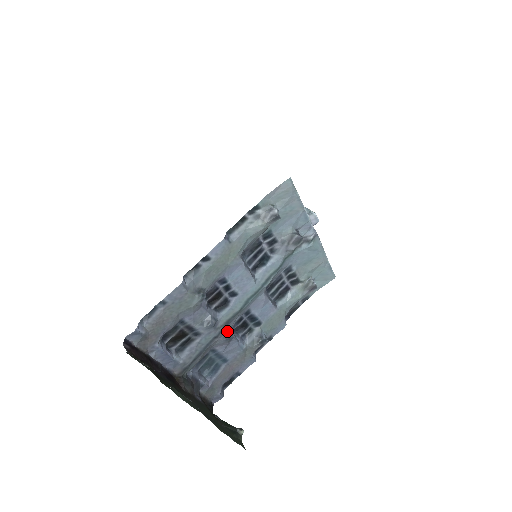
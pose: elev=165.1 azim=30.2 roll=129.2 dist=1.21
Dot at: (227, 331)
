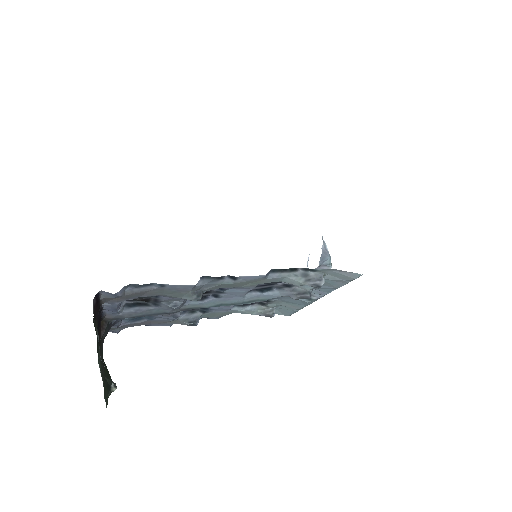
Dot at: (180, 312)
